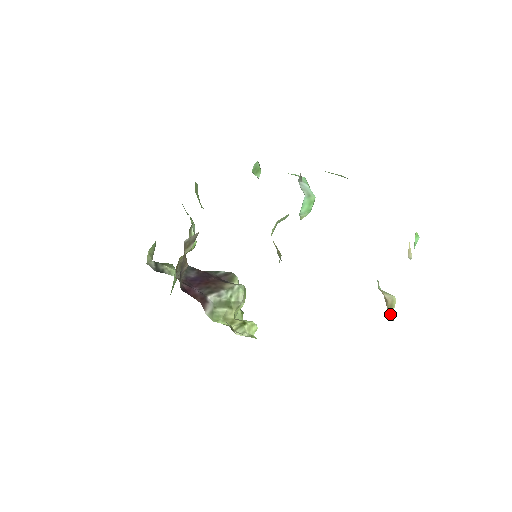
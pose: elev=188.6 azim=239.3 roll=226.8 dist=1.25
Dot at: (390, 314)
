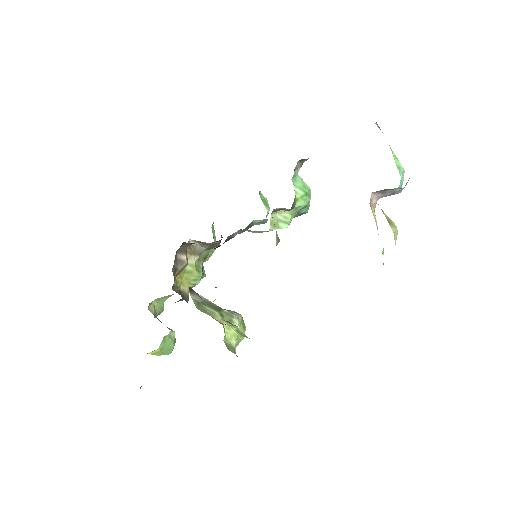
Dot at: occluded
